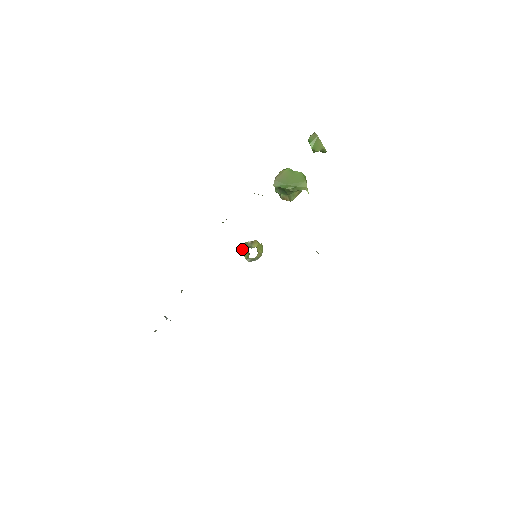
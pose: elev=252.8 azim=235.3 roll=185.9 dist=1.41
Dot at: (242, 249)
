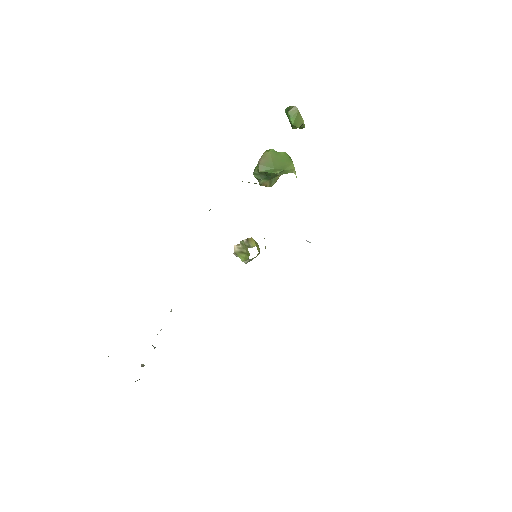
Dot at: (234, 250)
